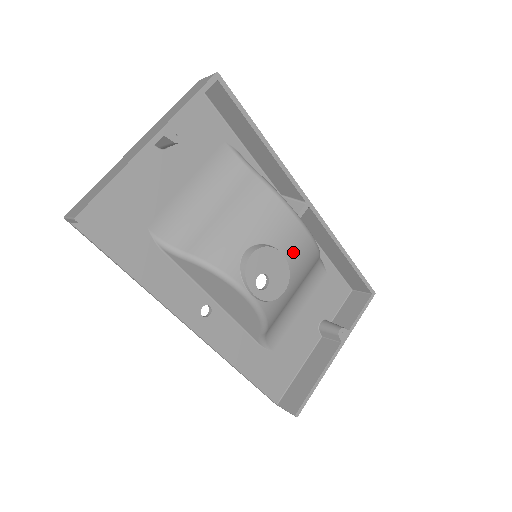
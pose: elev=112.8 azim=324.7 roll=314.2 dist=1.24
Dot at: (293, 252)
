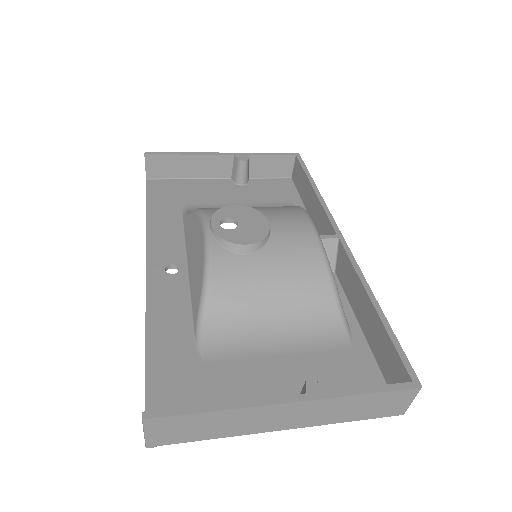
Dot at: (285, 233)
